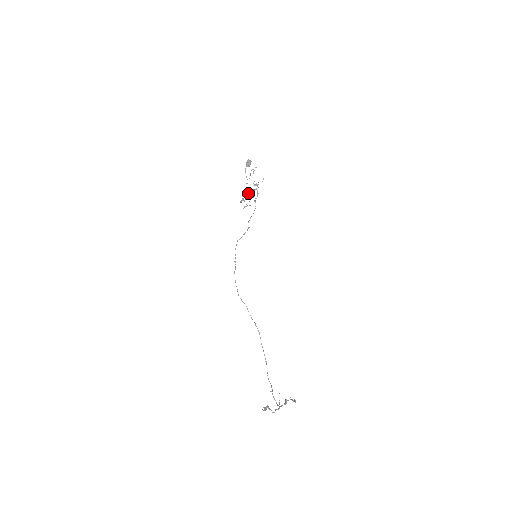
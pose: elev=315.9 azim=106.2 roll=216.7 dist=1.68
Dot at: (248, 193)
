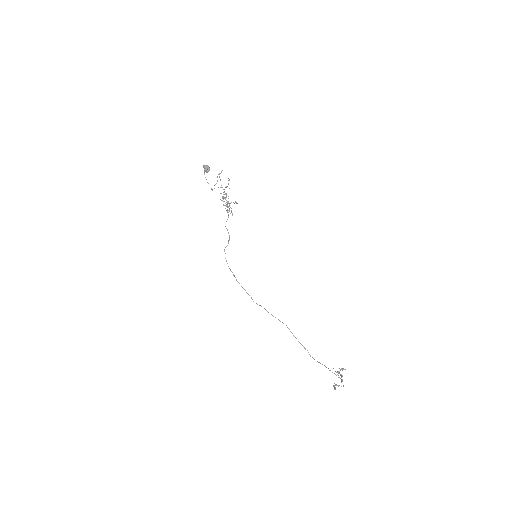
Dot at: (225, 198)
